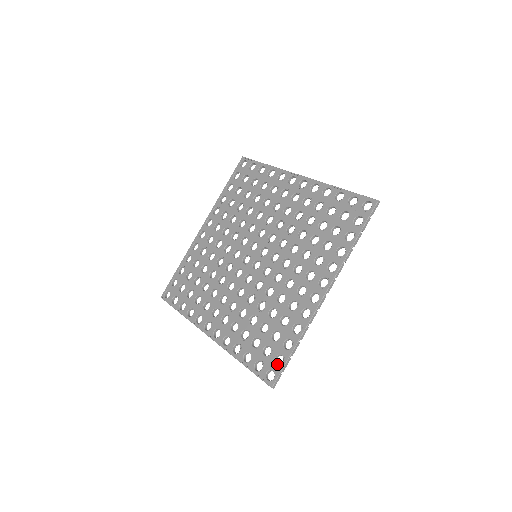
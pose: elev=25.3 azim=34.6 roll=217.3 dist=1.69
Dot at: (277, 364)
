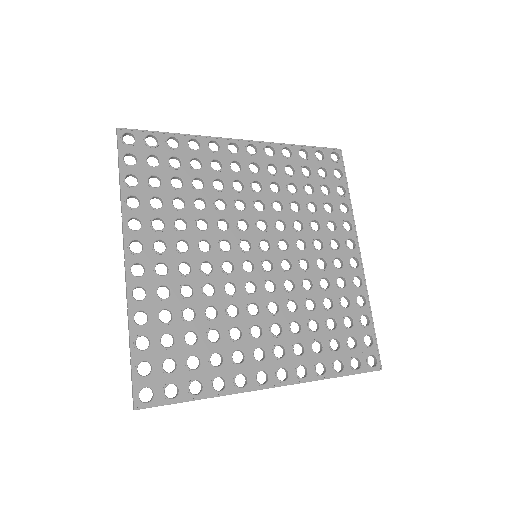
Dot at: occluded
